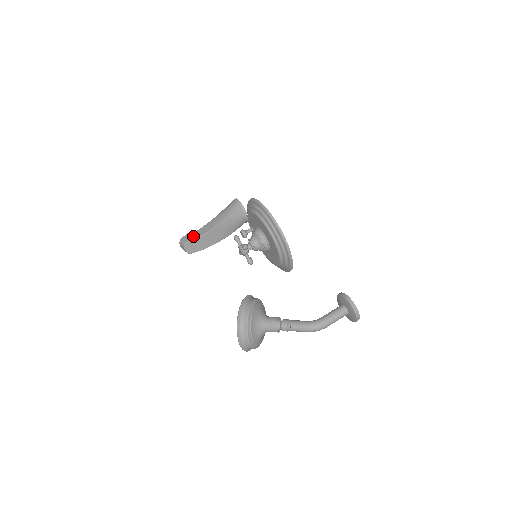
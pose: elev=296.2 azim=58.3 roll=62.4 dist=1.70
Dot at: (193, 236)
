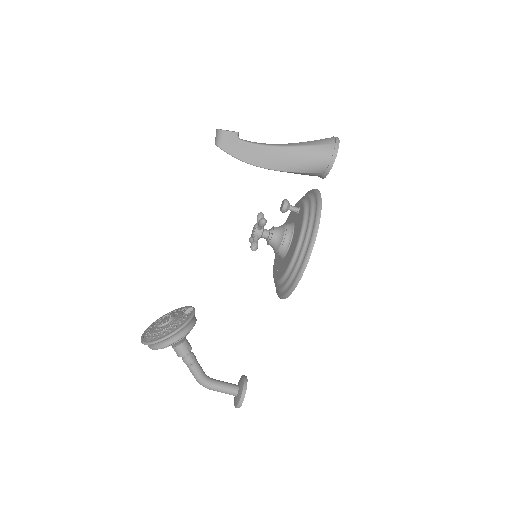
Dot at: (236, 148)
